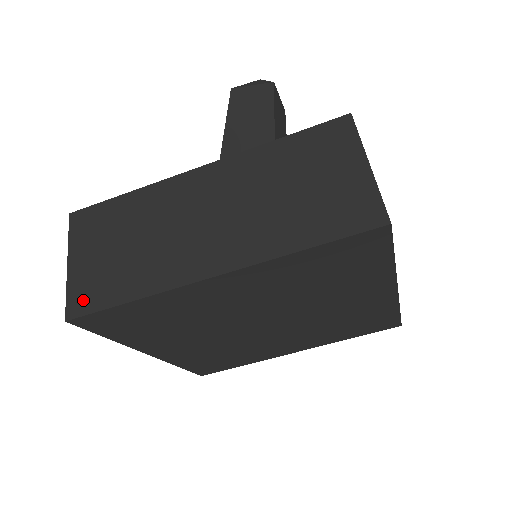
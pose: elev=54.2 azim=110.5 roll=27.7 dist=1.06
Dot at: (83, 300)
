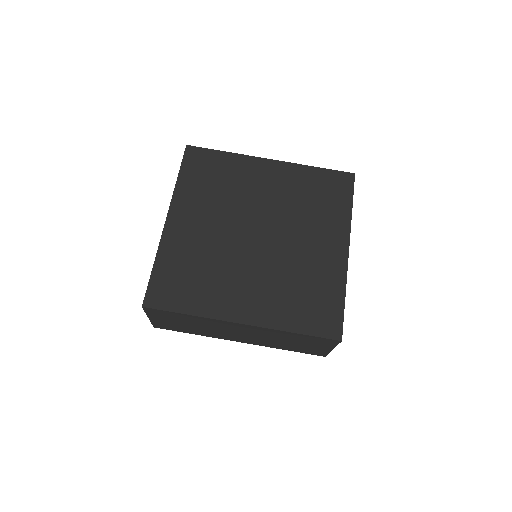
Dot at: occluded
